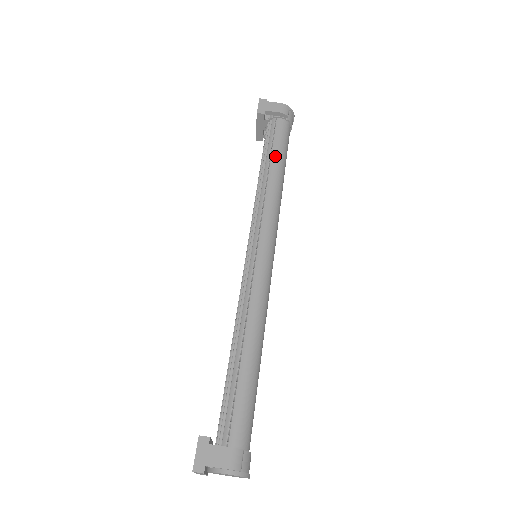
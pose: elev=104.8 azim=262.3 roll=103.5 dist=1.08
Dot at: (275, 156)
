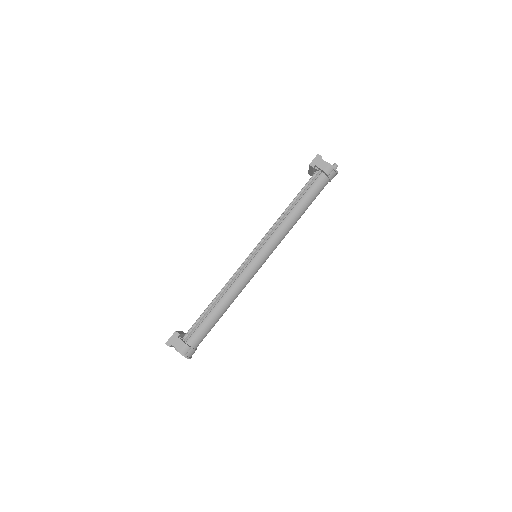
Dot at: (303, 200)
